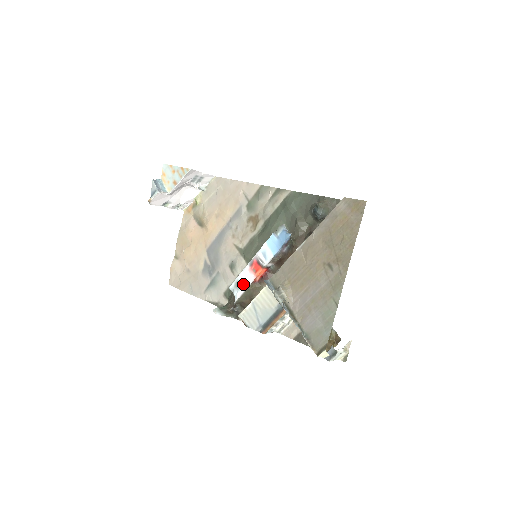
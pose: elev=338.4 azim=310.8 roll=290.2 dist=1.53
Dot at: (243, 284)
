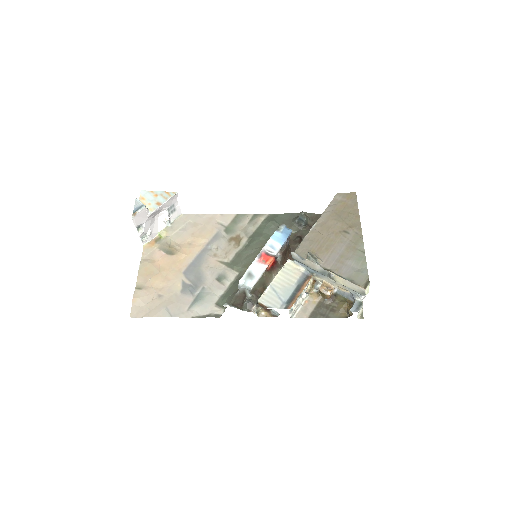
Dot at: (256, 273)
